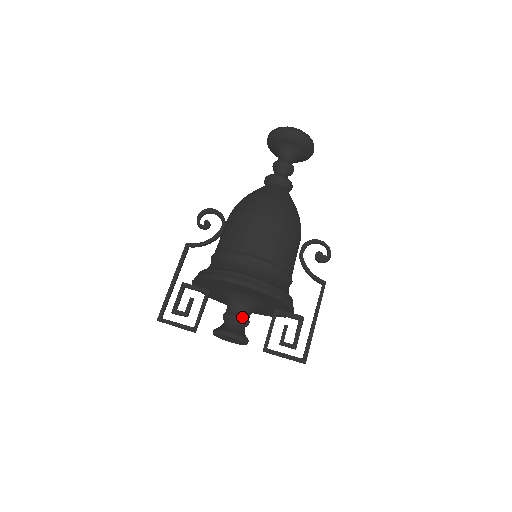
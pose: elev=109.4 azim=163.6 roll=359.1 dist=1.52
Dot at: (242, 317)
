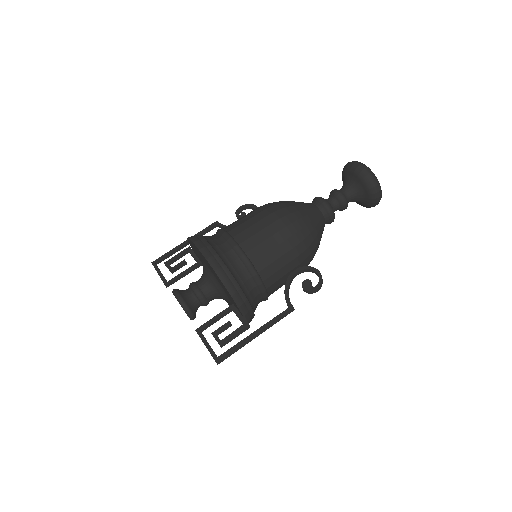
Dot at: (199, 290)
